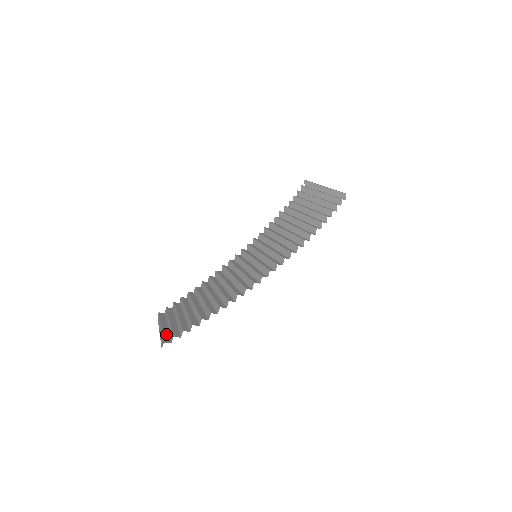
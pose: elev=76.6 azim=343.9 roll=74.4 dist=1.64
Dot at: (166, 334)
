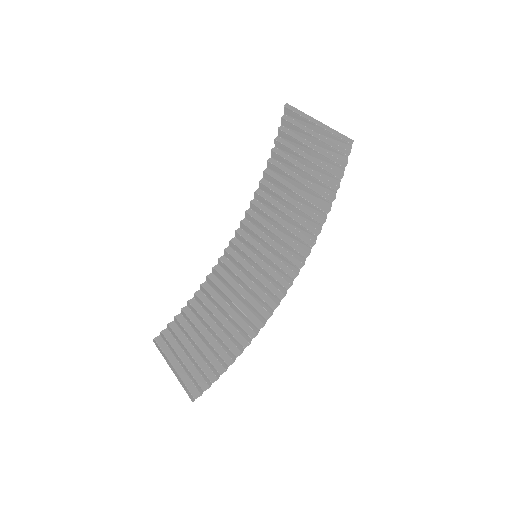
Dot at: (187, 381)
